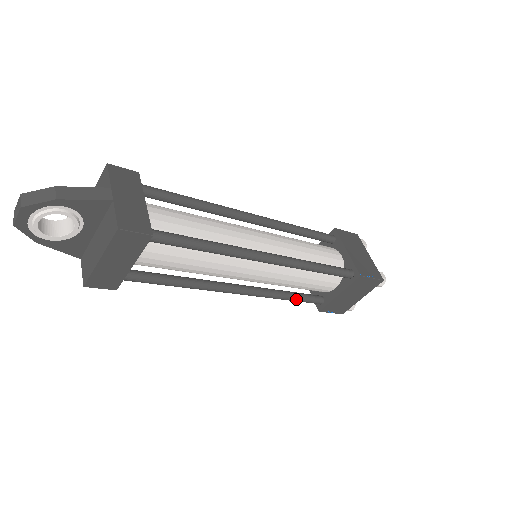
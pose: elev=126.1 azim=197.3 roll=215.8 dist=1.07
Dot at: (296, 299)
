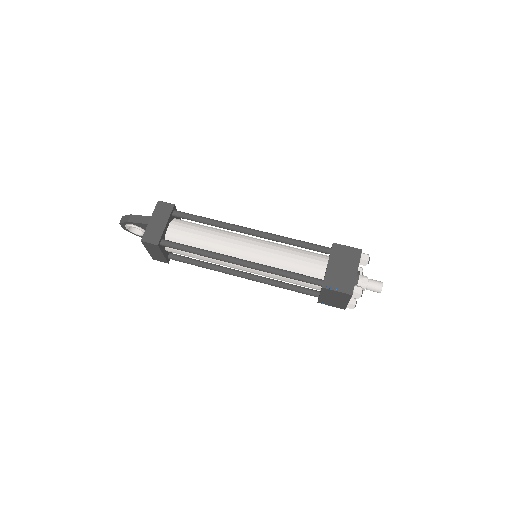
Dot at: (291, 290)
